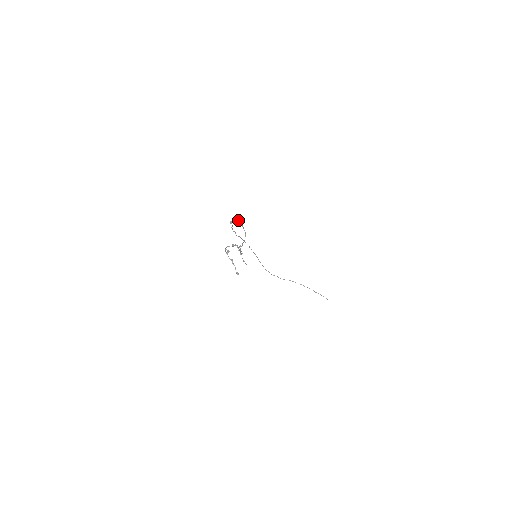
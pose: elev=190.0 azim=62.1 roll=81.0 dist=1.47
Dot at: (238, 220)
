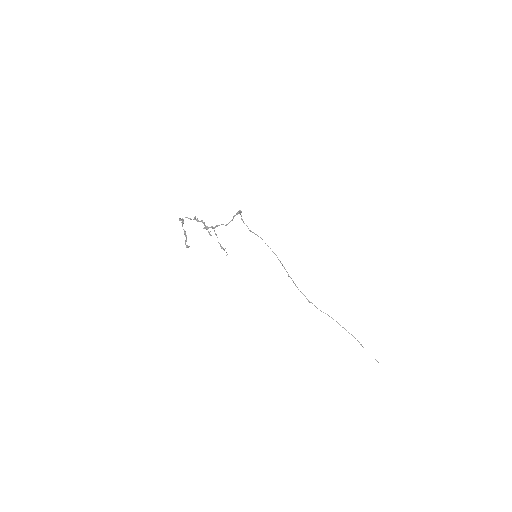
Dot at: (240, 210)
